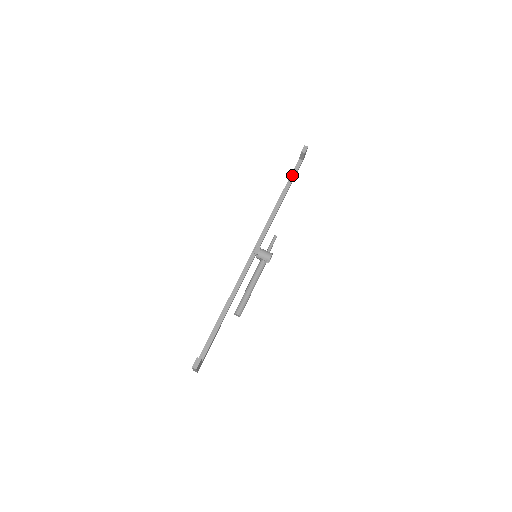
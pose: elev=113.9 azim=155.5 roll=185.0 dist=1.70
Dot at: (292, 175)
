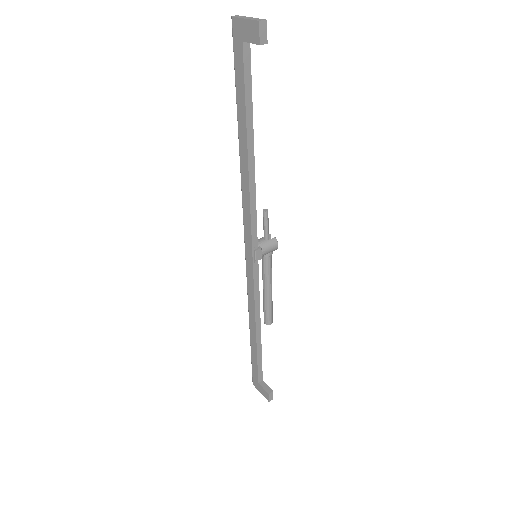
Dot at: (247, 93)
